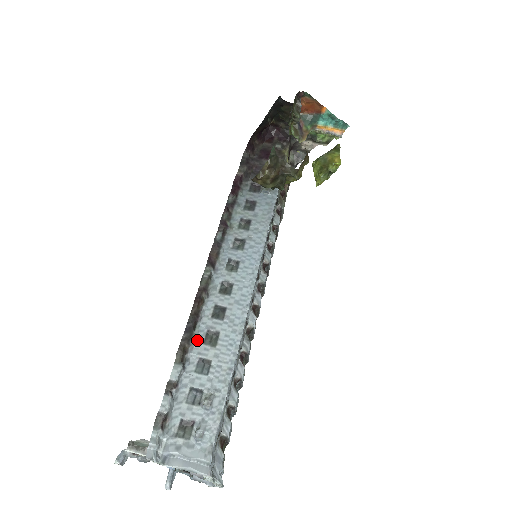
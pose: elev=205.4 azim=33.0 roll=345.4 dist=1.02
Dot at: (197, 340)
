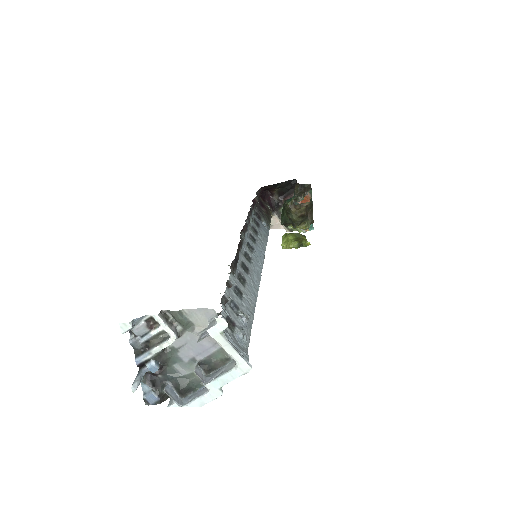
Dot at: (235, 272)
